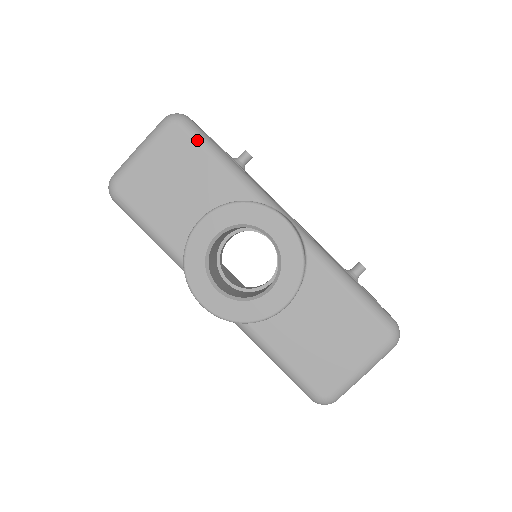
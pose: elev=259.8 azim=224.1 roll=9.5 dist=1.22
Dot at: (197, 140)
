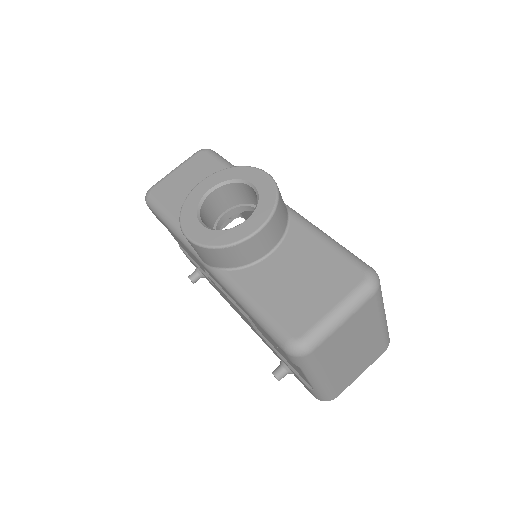
Dot at: (216, 158)
